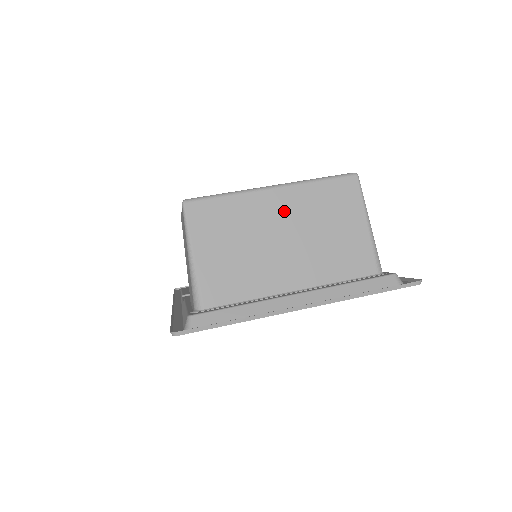
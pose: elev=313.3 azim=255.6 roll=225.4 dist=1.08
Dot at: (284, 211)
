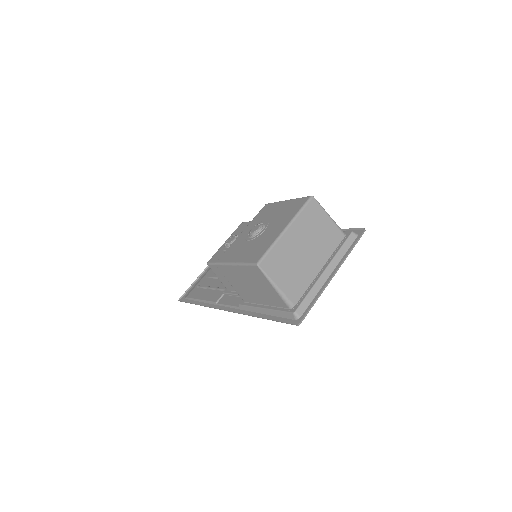
Dot at: (297, 237)
